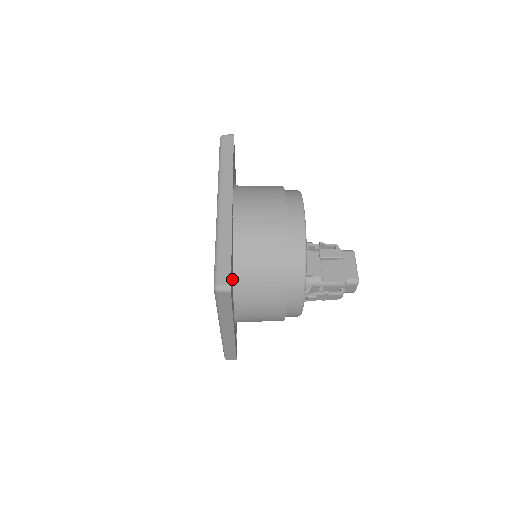
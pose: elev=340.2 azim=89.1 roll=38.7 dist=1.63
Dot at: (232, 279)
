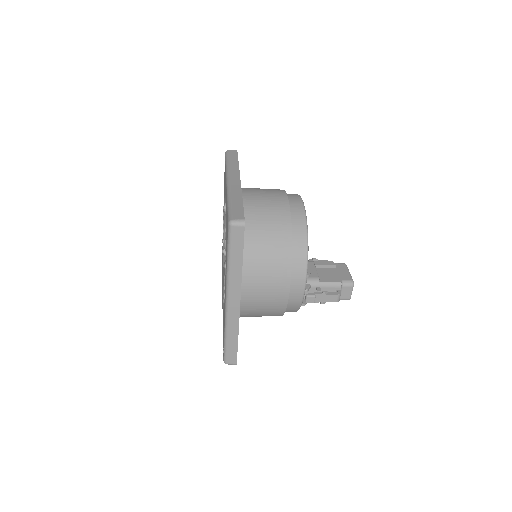
Dot at: occluded
